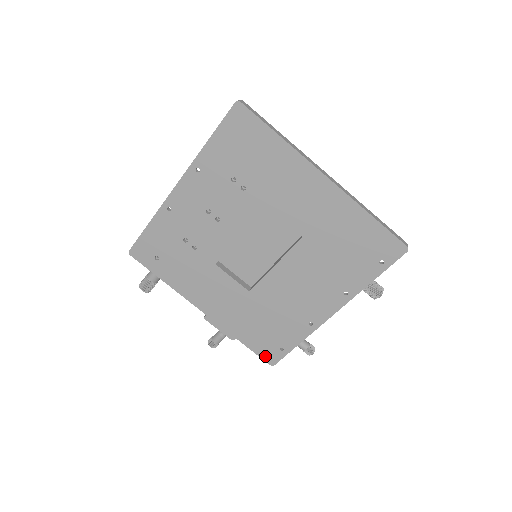
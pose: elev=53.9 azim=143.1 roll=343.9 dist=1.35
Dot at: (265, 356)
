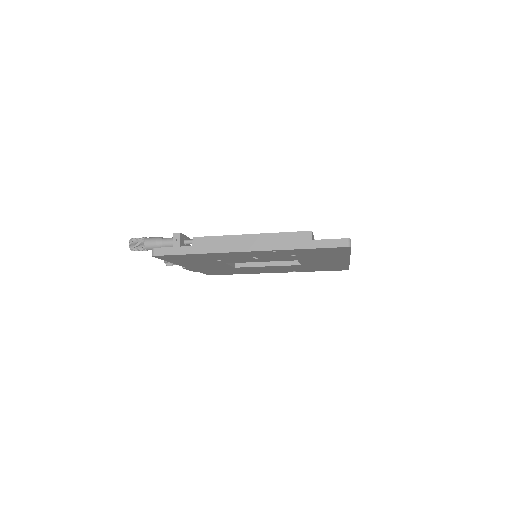
Dot at: (209, 274)
